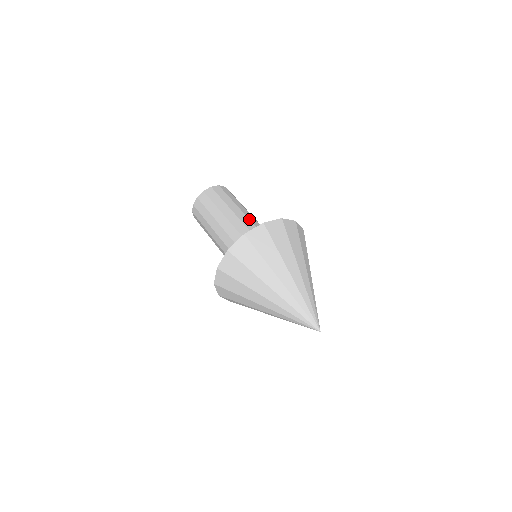
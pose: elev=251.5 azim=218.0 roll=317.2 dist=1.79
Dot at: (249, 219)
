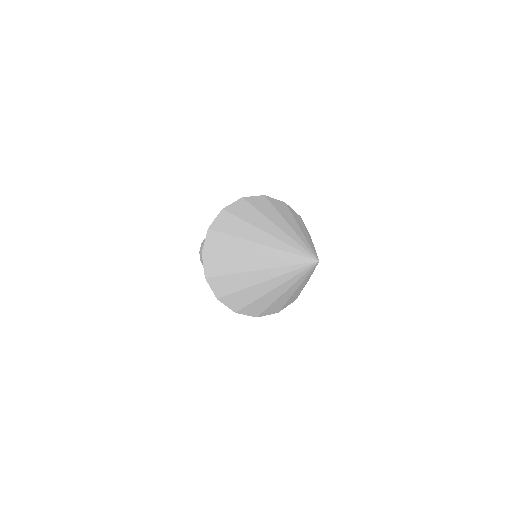
Dot at: occluded
